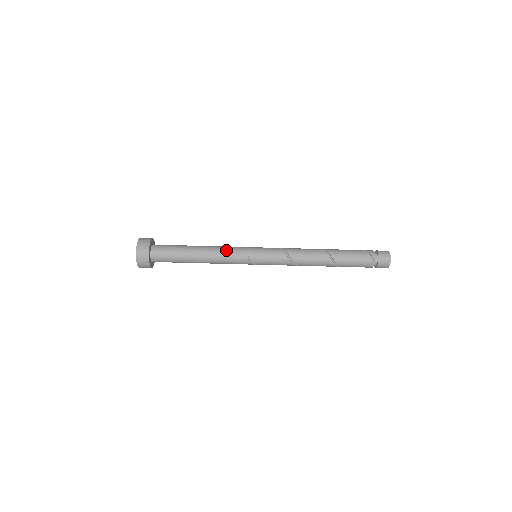
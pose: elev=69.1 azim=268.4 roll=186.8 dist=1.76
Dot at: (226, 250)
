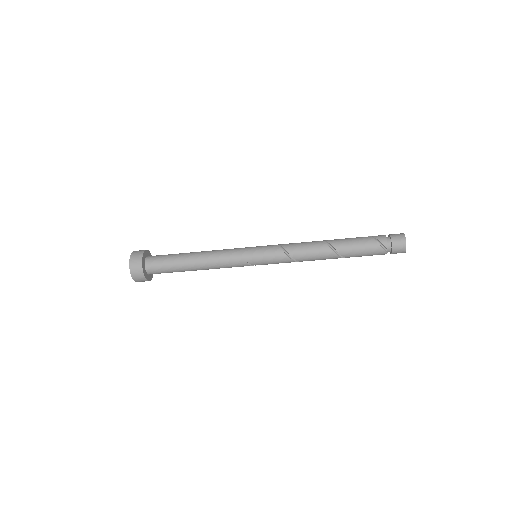
Dot at: (222, 258)
